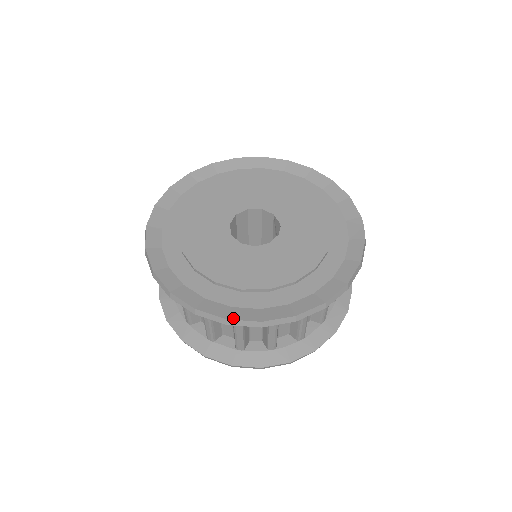
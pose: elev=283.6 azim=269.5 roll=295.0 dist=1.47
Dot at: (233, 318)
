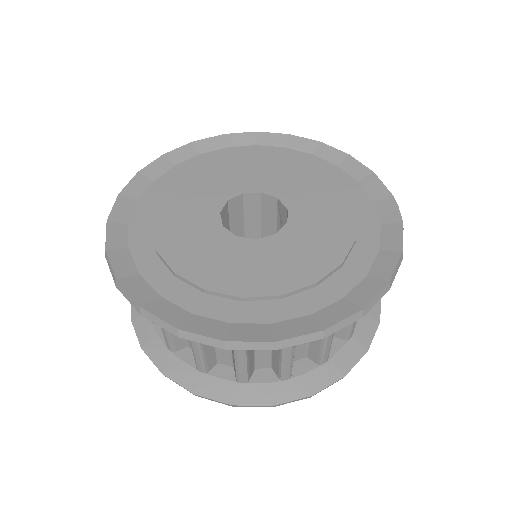
Dot at: (233, 339)
